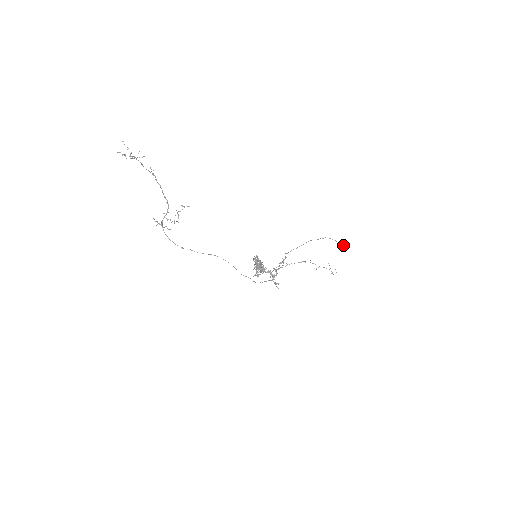
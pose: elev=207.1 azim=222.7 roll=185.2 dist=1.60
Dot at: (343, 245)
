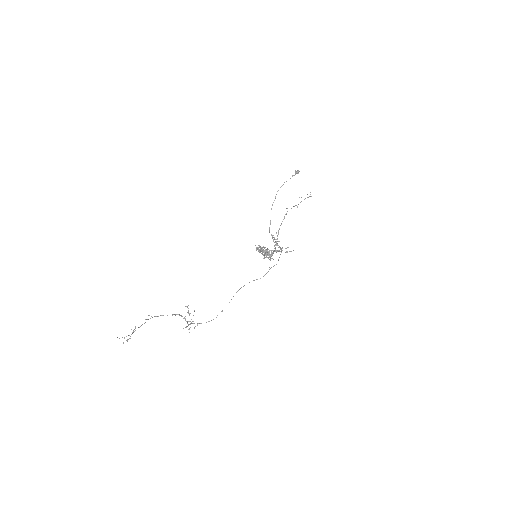
Dot at: occluded
